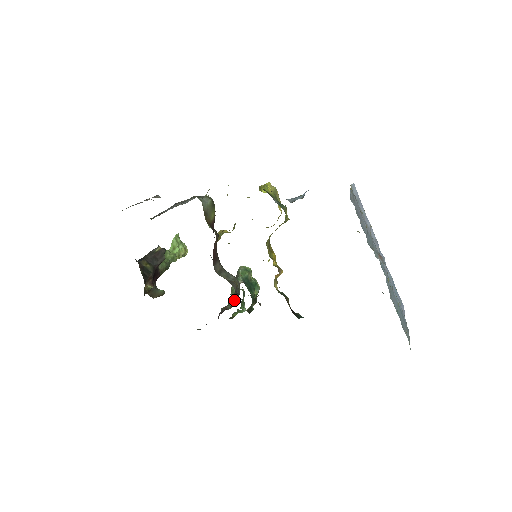
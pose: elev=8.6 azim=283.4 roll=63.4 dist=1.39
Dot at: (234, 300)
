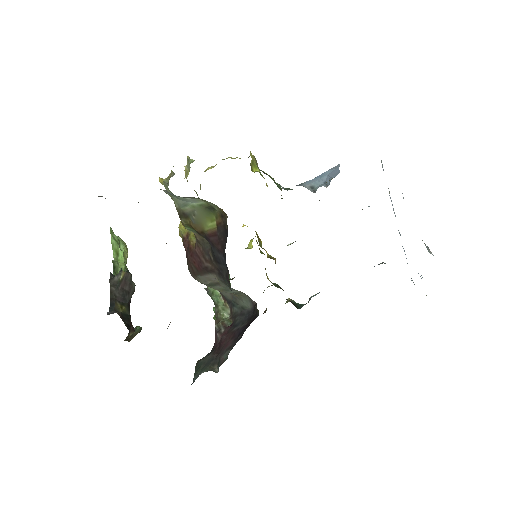
Dot at: (226, 309)
